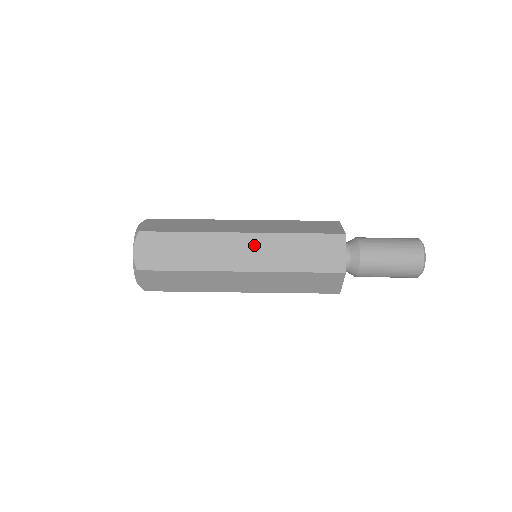
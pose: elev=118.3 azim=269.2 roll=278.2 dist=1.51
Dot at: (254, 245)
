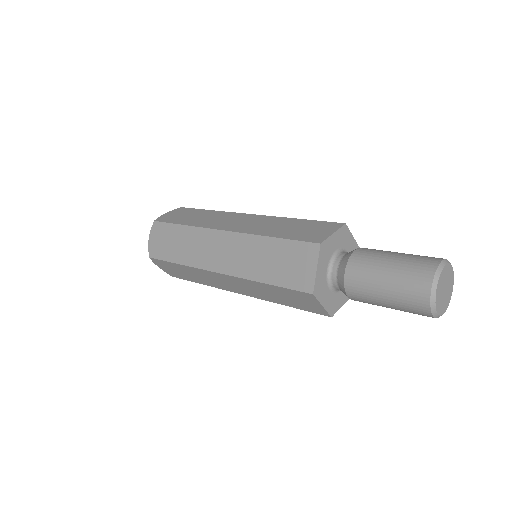
Dot at: (252, 220)
